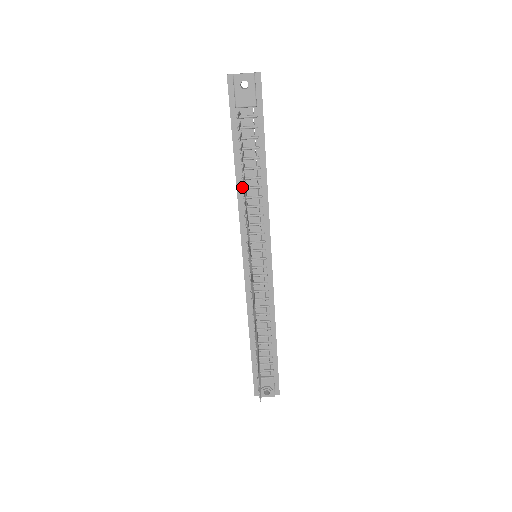
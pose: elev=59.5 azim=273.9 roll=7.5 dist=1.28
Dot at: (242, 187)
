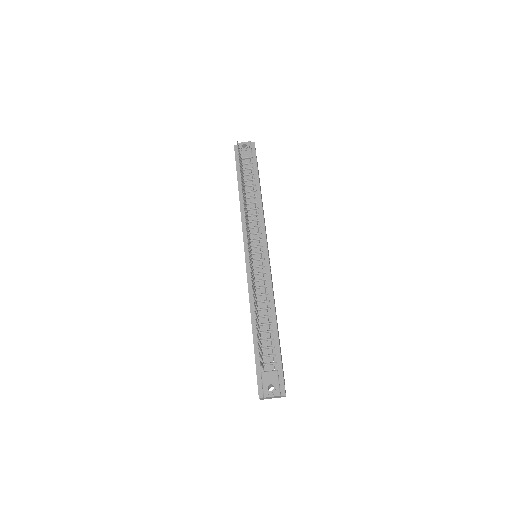
Dot at: occluded
